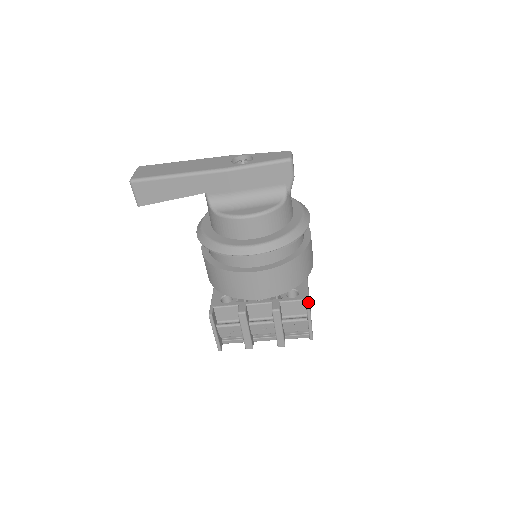
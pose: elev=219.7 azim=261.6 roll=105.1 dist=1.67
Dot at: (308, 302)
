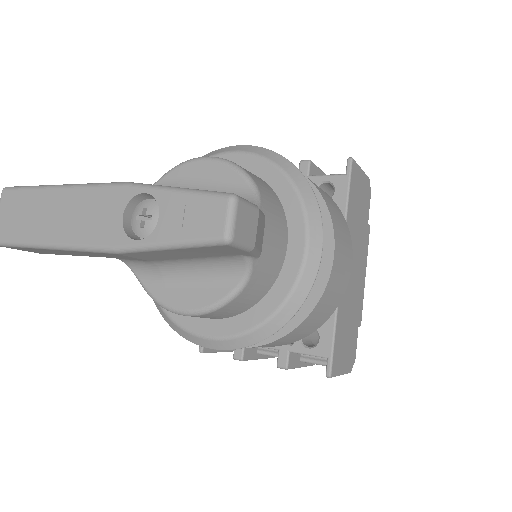
Dot at: (329, 366)
